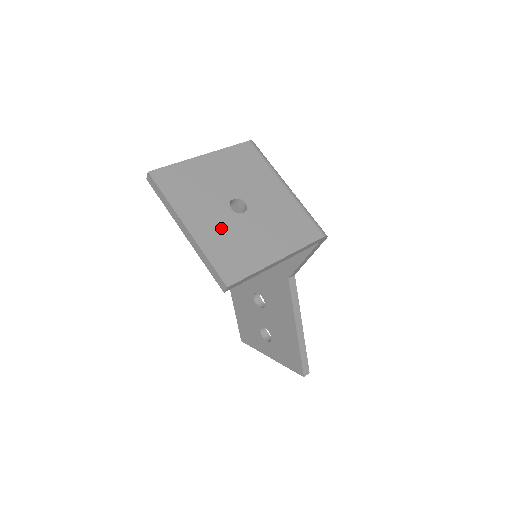
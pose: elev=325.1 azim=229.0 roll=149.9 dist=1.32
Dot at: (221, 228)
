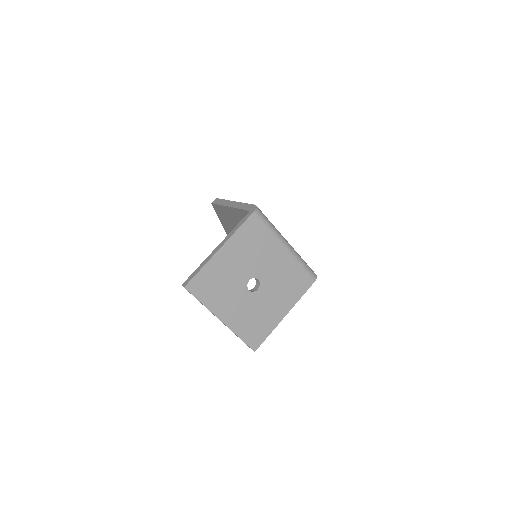
Dot at: (244, 310)
